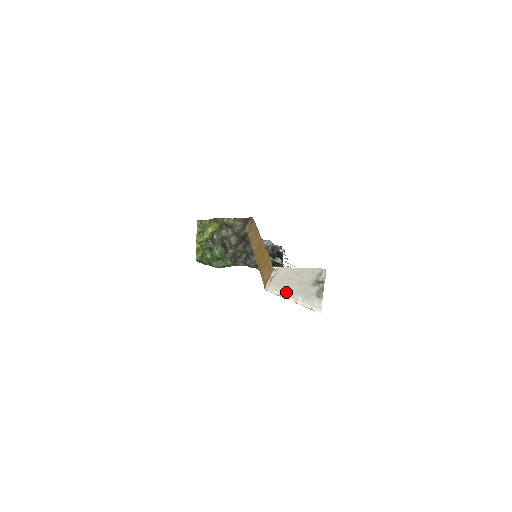
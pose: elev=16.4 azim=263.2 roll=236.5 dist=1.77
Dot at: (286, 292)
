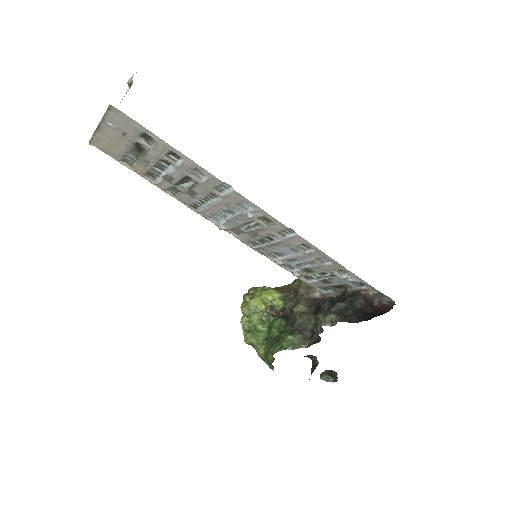
Dot at: occluded
